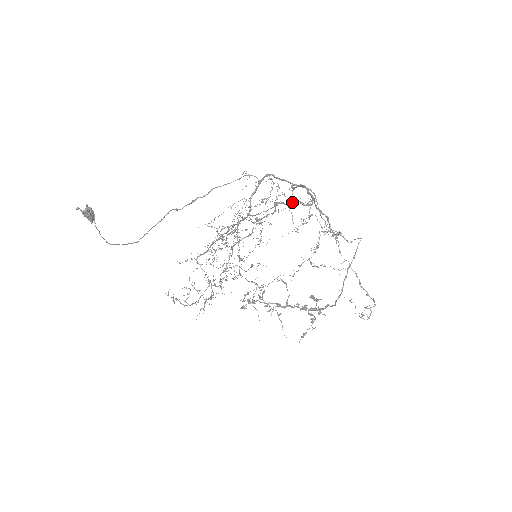
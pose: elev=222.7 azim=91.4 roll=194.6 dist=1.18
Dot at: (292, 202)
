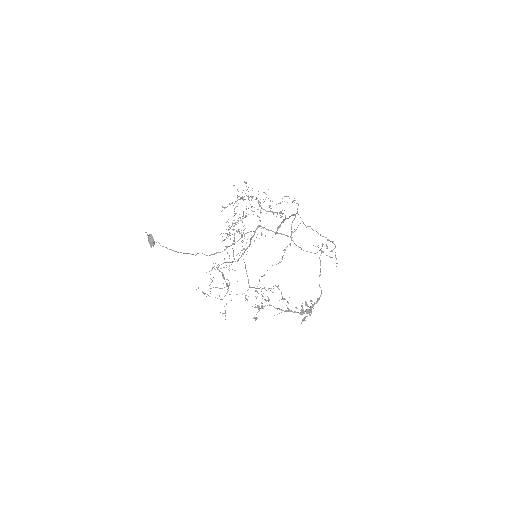
Dot at: (270, 211)
